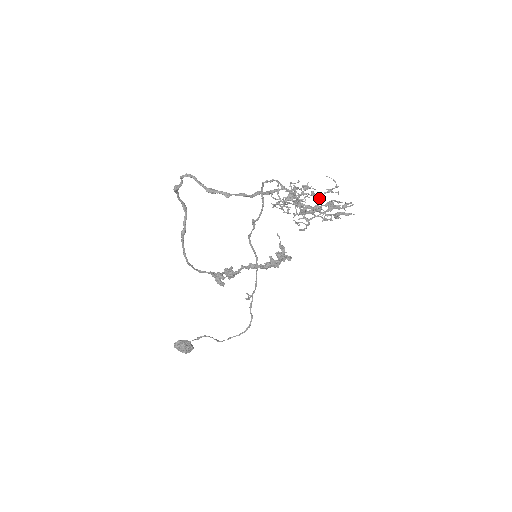
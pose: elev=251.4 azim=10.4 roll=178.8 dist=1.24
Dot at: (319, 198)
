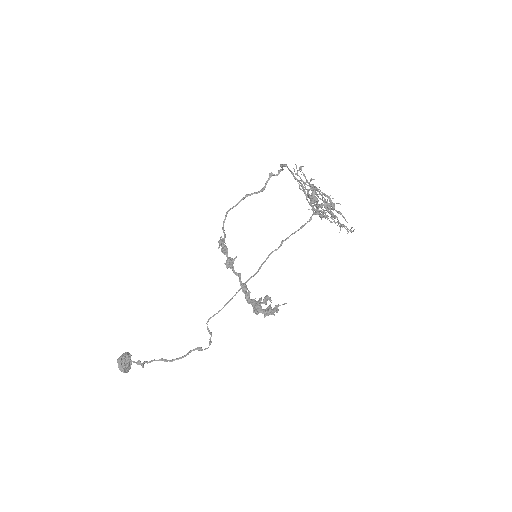
Dot at: (331, 222)
